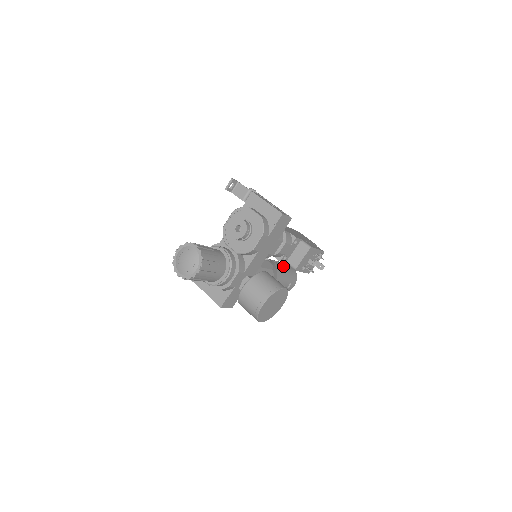
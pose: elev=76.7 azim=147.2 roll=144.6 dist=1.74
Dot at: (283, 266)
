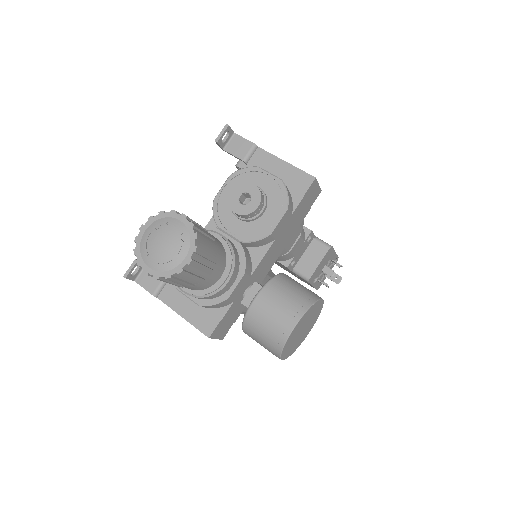
Dot at: occluded
